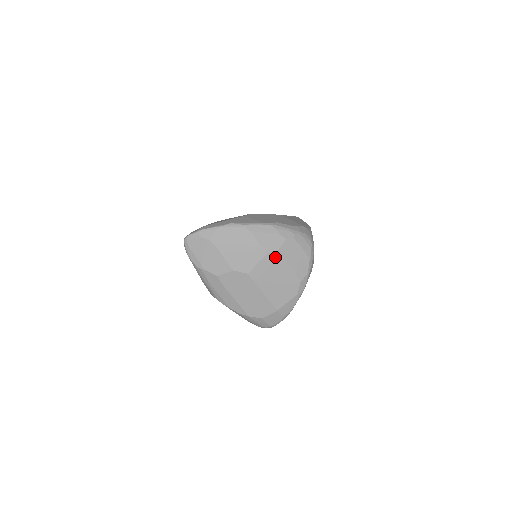
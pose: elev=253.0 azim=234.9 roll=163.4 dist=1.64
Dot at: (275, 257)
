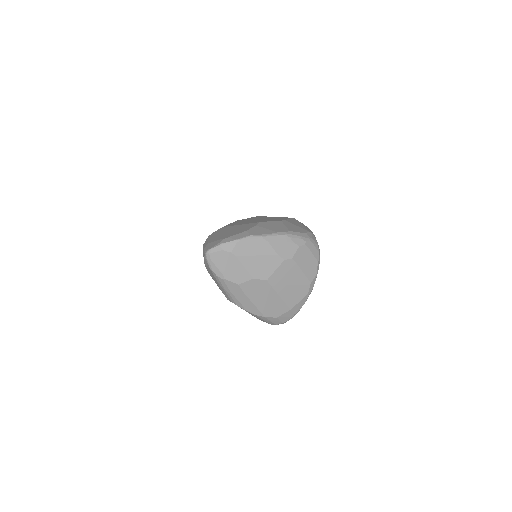
Dot at: (290, 263)
